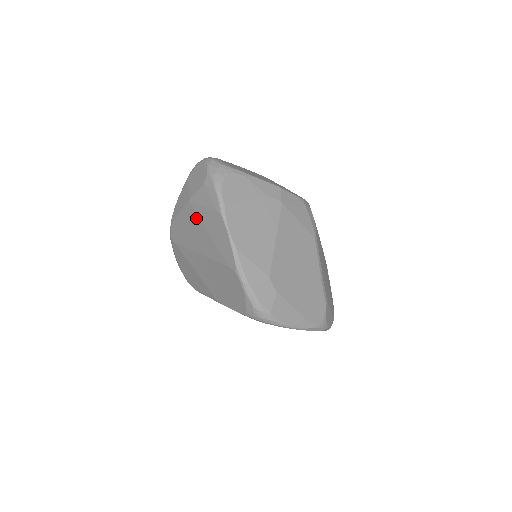
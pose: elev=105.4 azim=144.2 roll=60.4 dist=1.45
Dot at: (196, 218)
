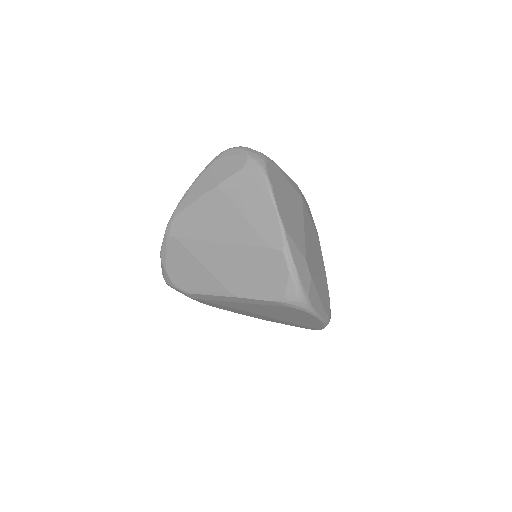
Dot at: (226, 203)
